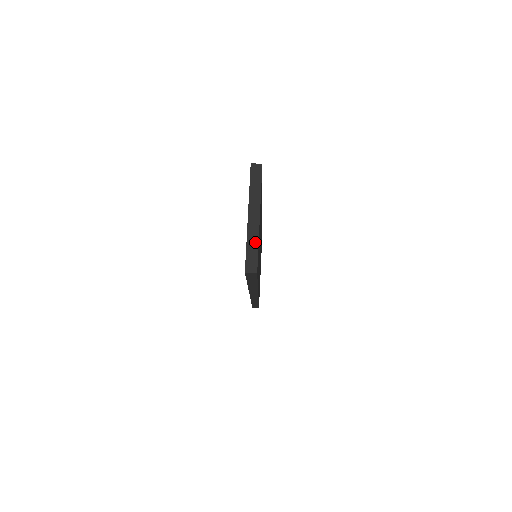
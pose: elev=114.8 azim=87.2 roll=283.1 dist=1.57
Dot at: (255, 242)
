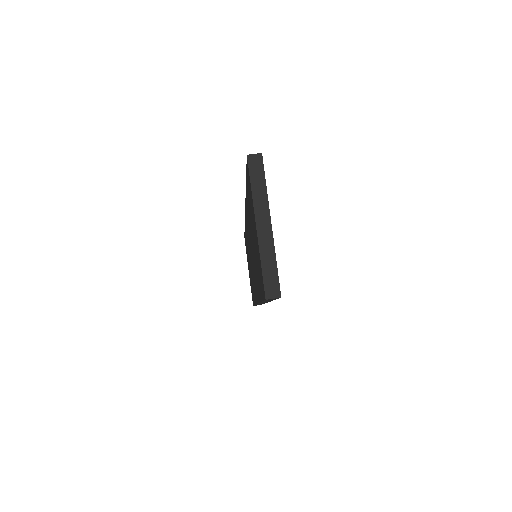
Dot at: (271, 258)
